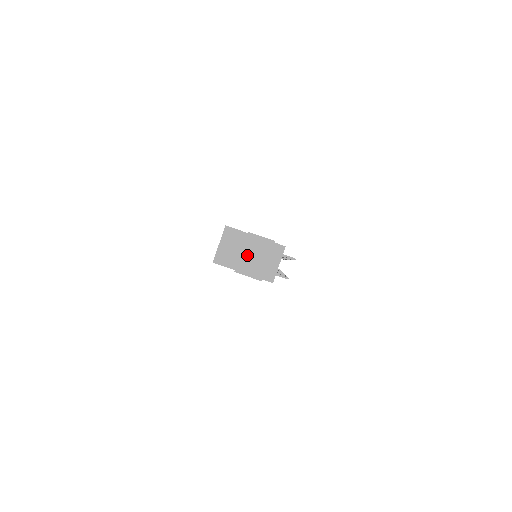
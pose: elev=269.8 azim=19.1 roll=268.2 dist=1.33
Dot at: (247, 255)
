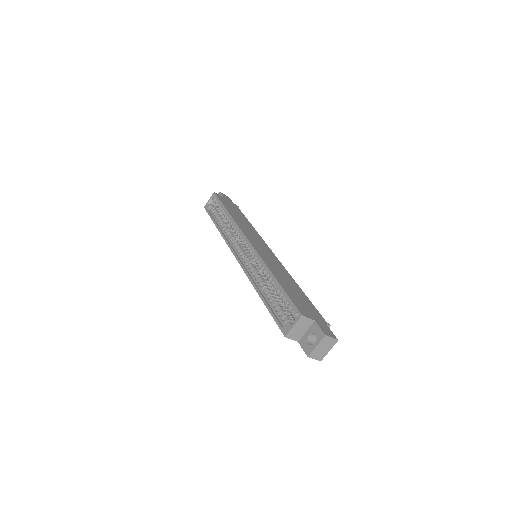
Dot at: (319, 348)
